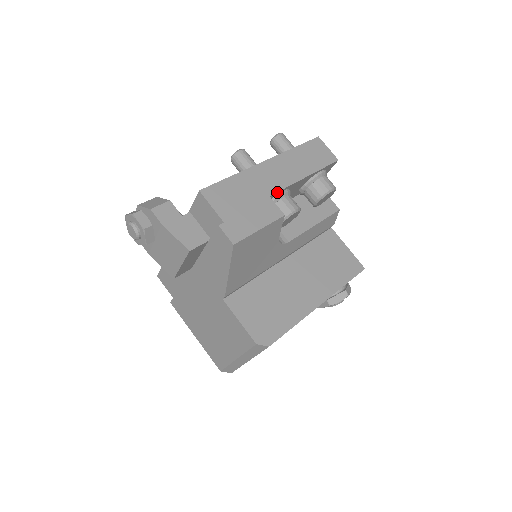
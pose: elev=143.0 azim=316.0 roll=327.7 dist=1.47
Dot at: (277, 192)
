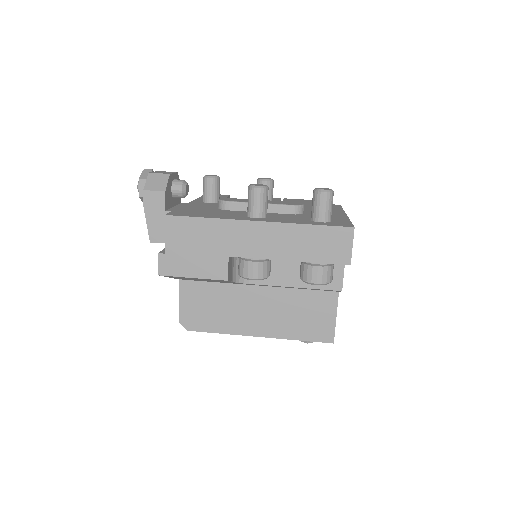
Dot at: (241, 257)
